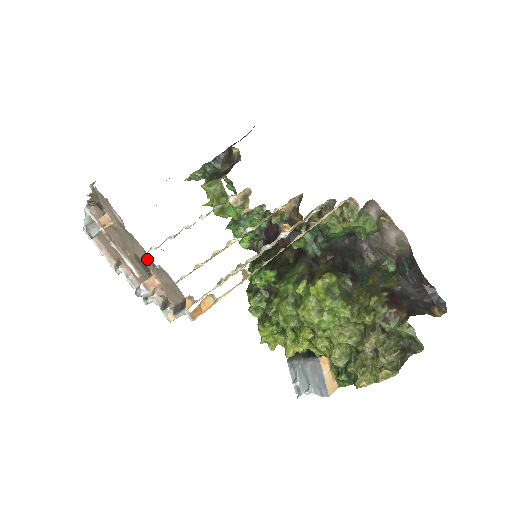
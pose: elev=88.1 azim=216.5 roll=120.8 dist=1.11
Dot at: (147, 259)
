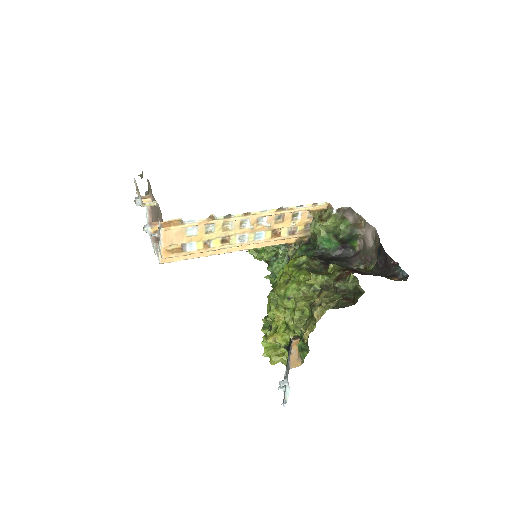
Dot at: occluded
